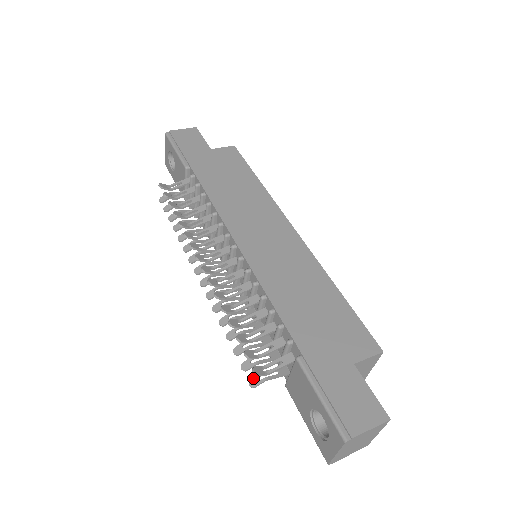
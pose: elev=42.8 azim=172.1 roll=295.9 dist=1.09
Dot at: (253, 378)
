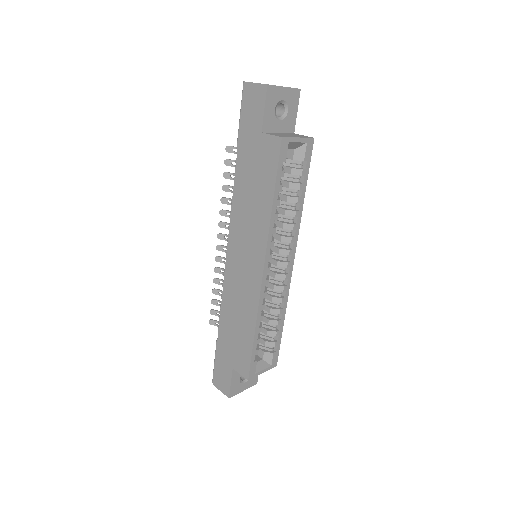
Dot at: occluded
